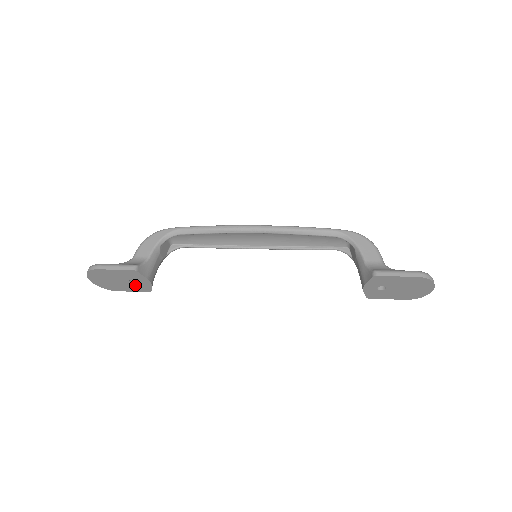
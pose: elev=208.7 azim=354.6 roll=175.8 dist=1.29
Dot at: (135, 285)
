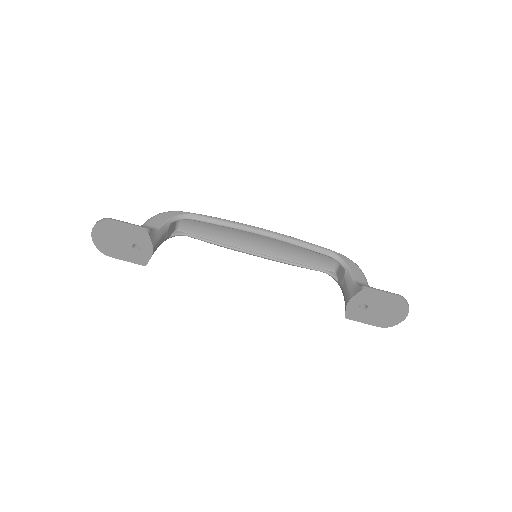
Dot at: (135, 253)
